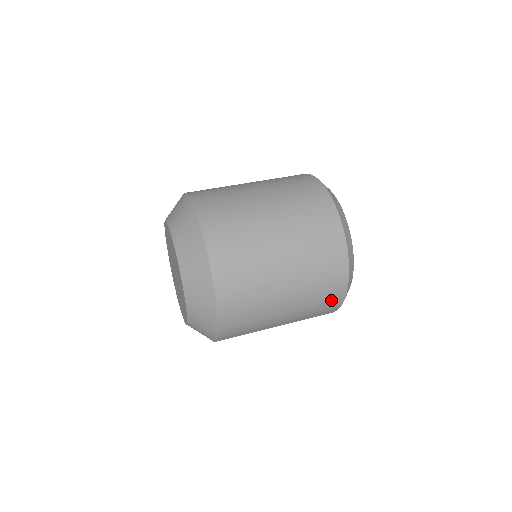
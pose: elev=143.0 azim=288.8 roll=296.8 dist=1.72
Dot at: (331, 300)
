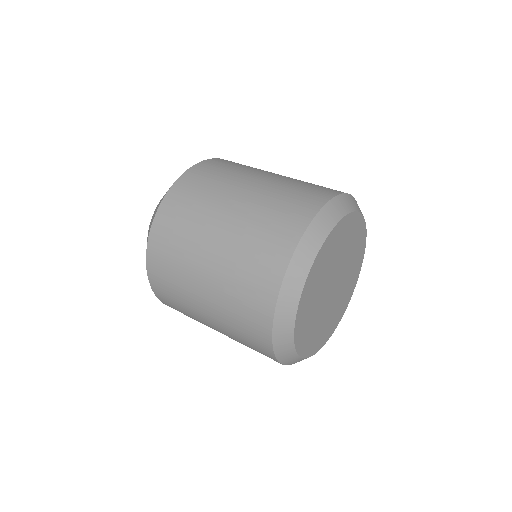
Dot at: (262, 352)
